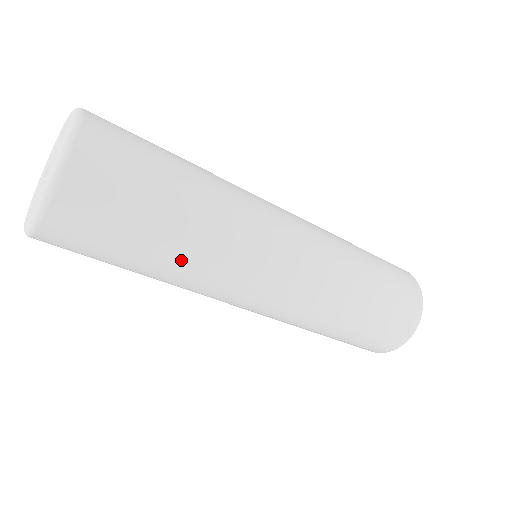
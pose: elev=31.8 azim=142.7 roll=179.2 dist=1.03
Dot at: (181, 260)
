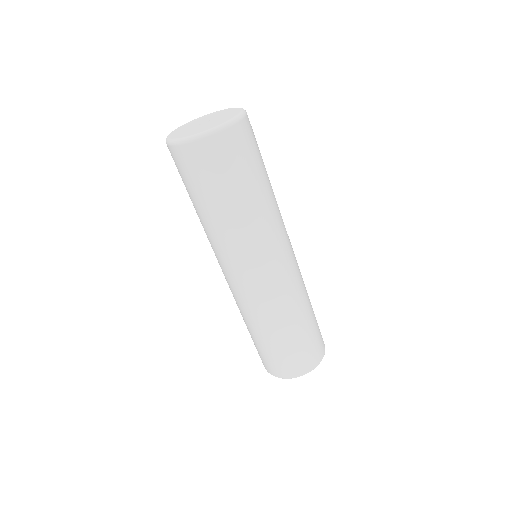
Dot at: (251, 210)
